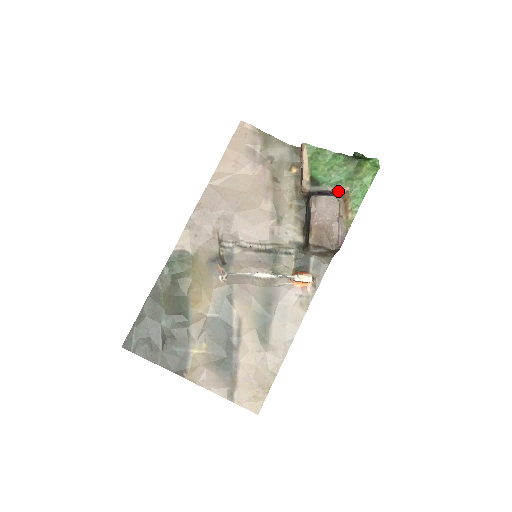
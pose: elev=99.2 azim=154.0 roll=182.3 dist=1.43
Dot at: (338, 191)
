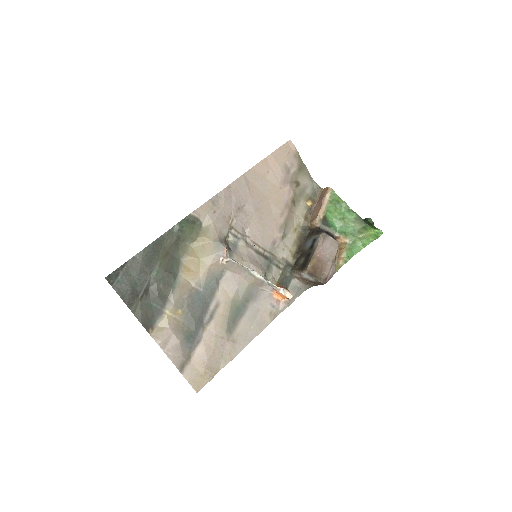
Dot at: (339, 239)
